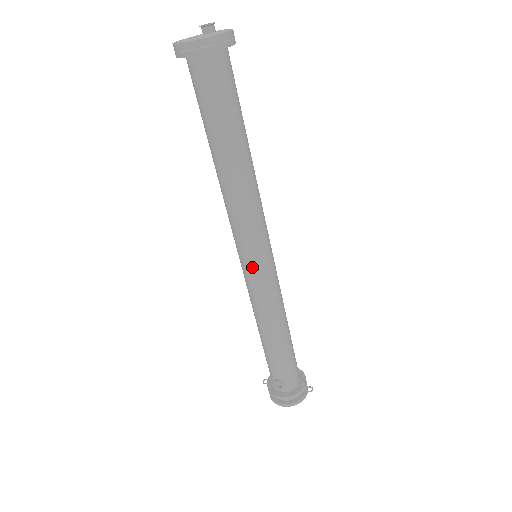
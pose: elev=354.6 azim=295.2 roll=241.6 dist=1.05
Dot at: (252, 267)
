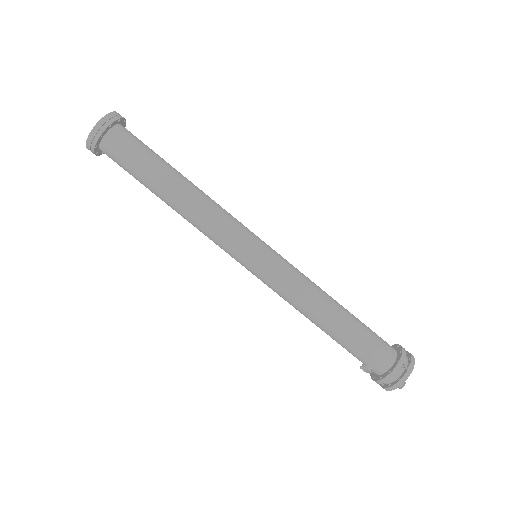
Dot at: (249, 268)
